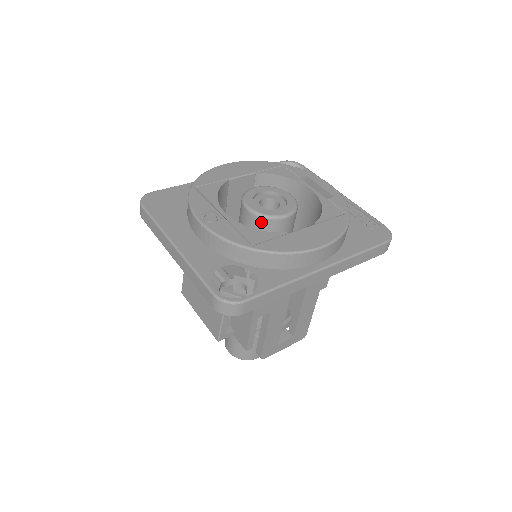
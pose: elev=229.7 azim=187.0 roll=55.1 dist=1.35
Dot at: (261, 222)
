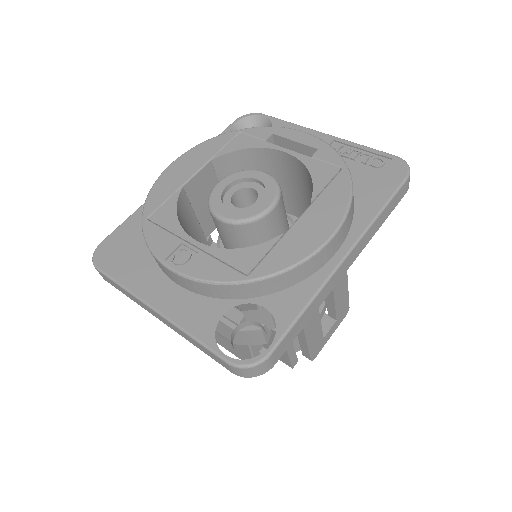
Dot at: (244, 229)
